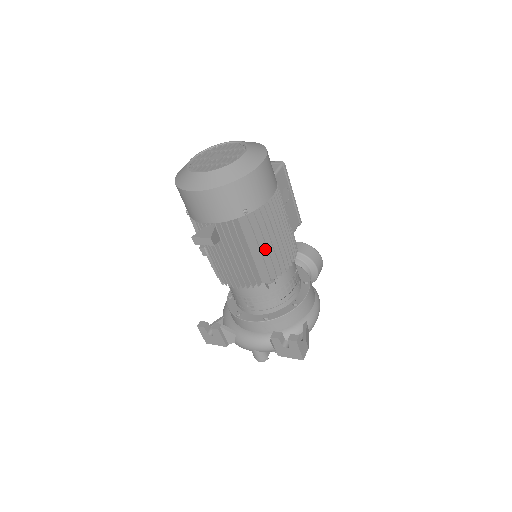
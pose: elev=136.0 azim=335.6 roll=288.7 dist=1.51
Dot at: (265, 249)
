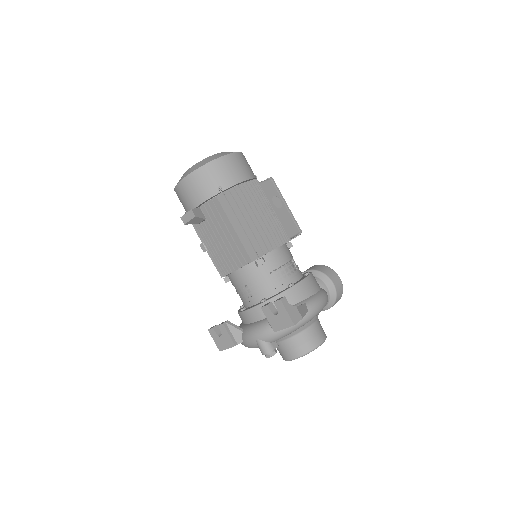
Dot at: (246, 224)
